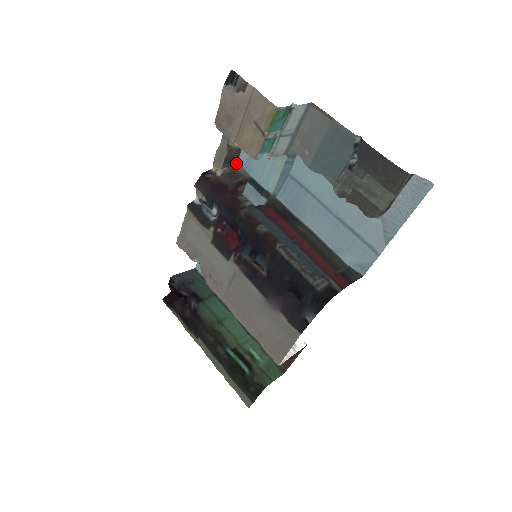
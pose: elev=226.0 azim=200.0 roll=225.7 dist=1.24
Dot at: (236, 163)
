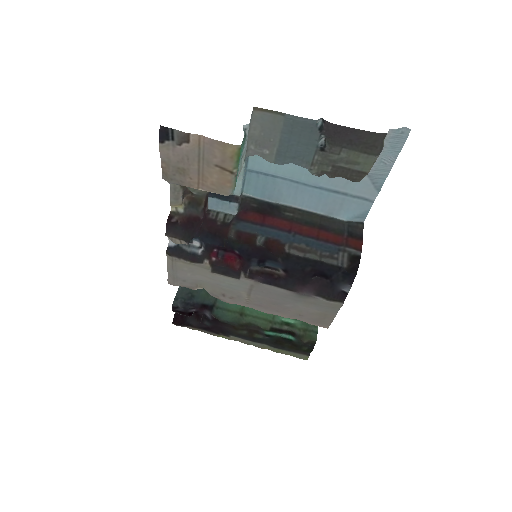
Dot at: (187, 187)
